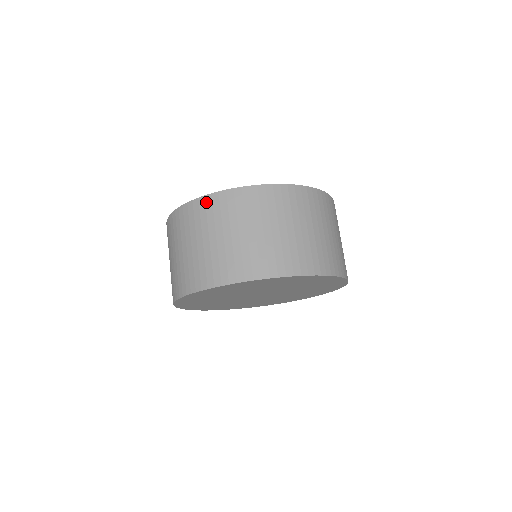
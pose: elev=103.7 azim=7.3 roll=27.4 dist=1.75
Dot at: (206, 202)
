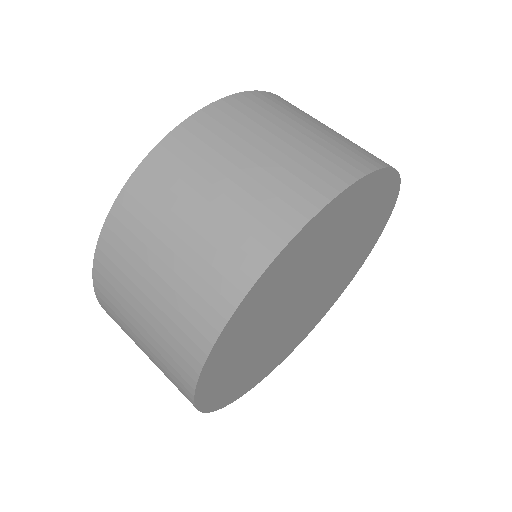
Dot at: (249, 98)
